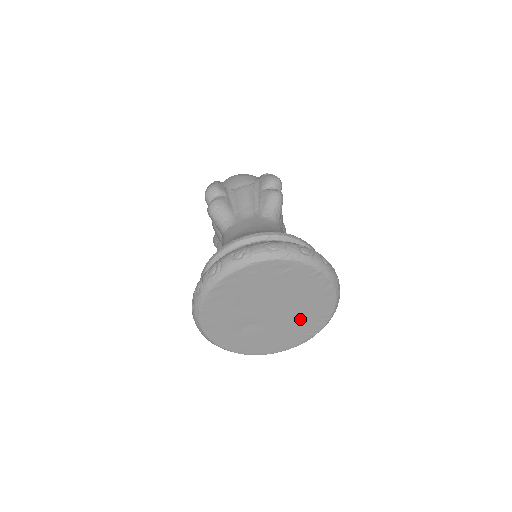
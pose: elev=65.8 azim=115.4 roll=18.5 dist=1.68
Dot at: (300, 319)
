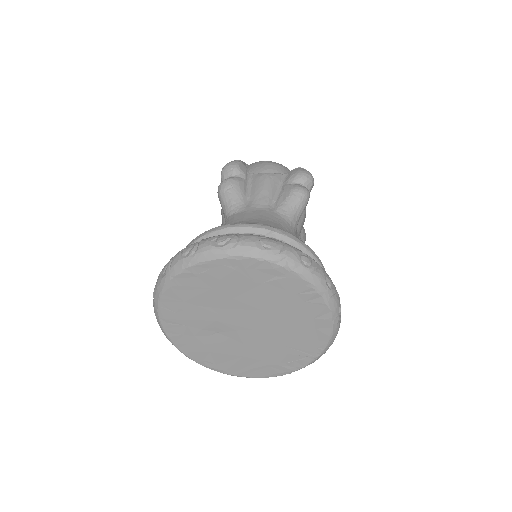
Dot at: (281, 345)
